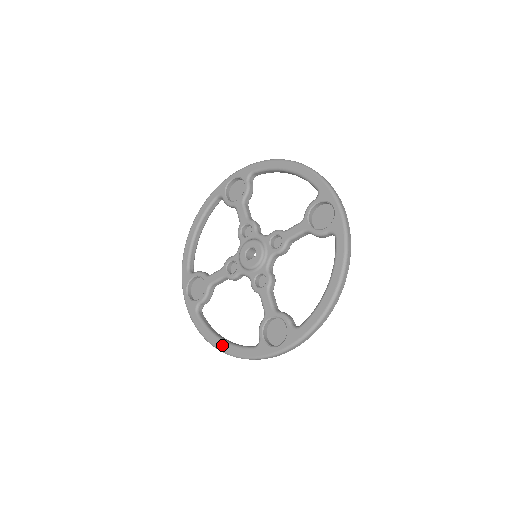
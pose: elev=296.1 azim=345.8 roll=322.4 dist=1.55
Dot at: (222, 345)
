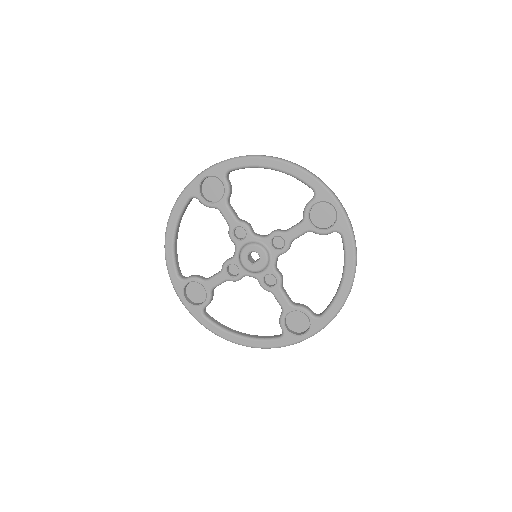
Dot at: (244, 341)
